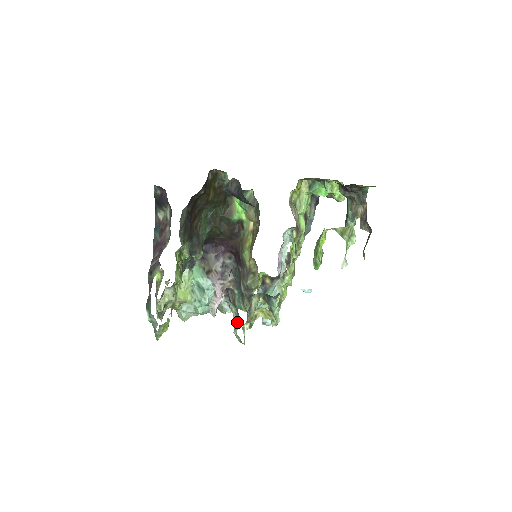
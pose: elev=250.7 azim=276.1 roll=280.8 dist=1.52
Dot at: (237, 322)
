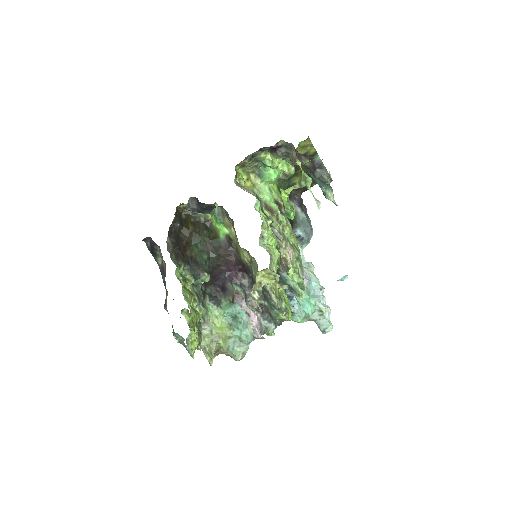
Dot at: (246, 296)
